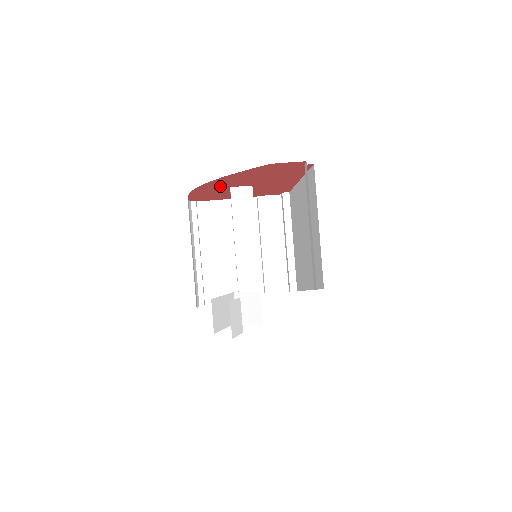
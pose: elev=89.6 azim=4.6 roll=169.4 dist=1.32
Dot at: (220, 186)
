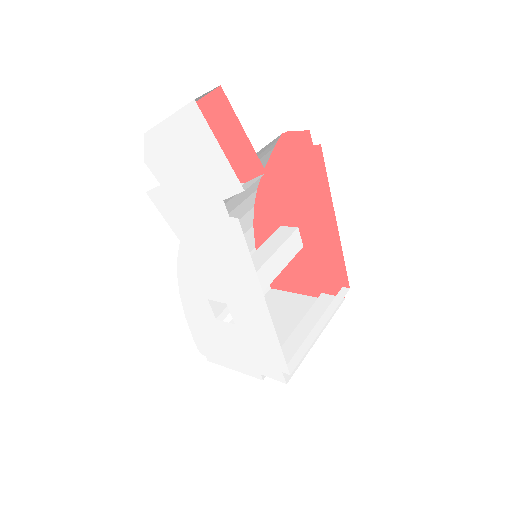
Dot at: (271, 218)
